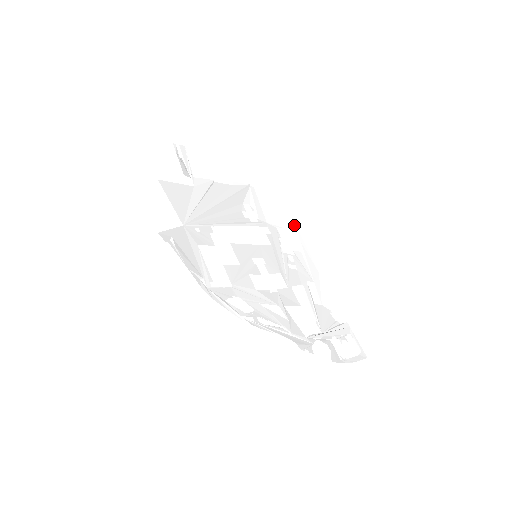
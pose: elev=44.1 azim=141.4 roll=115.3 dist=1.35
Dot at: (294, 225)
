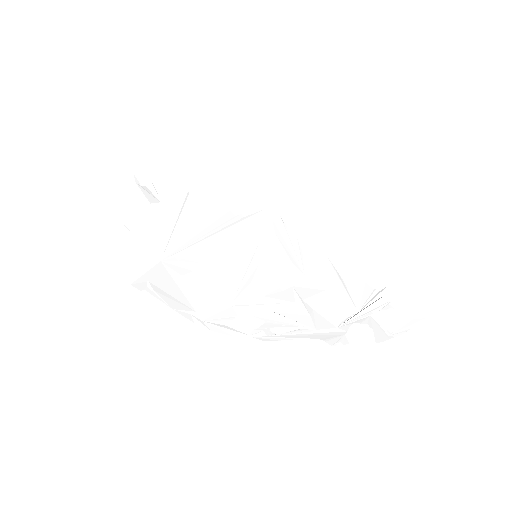
Dot at: (297, 197)
